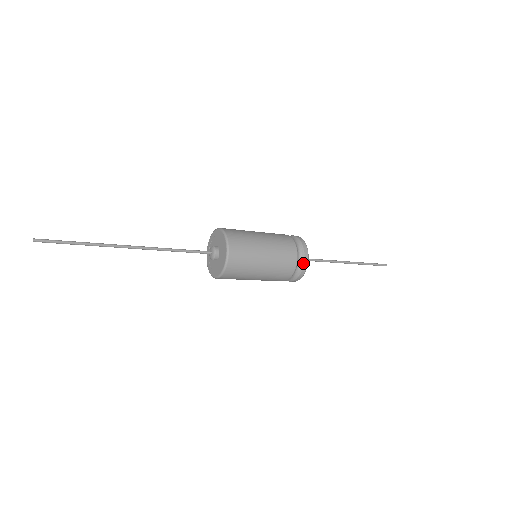
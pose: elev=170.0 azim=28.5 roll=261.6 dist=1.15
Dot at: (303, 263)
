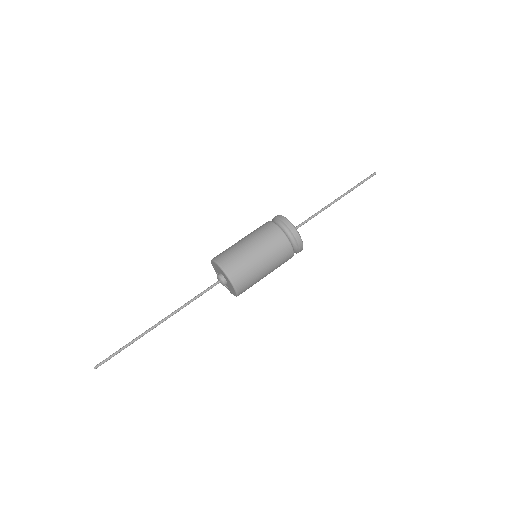
Dot at: (299, 248)
